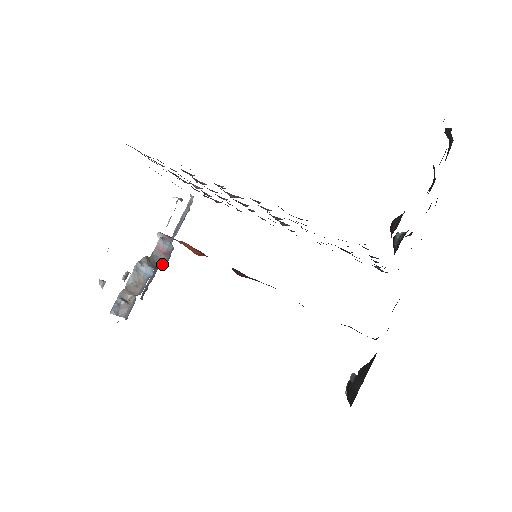
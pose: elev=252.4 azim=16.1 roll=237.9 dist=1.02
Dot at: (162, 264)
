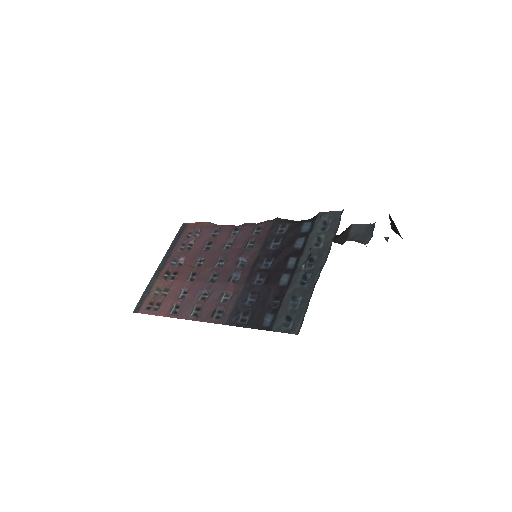
Dot at: occluded
